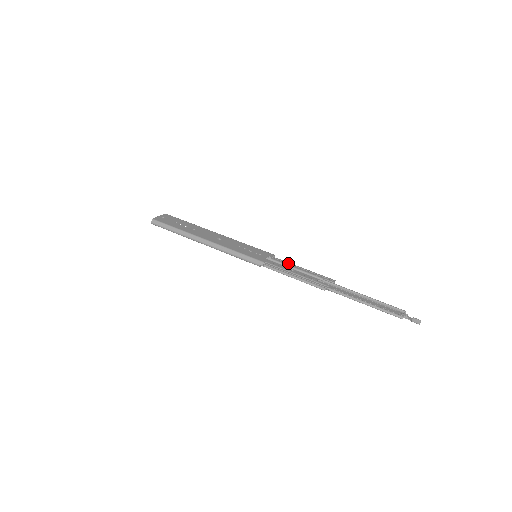
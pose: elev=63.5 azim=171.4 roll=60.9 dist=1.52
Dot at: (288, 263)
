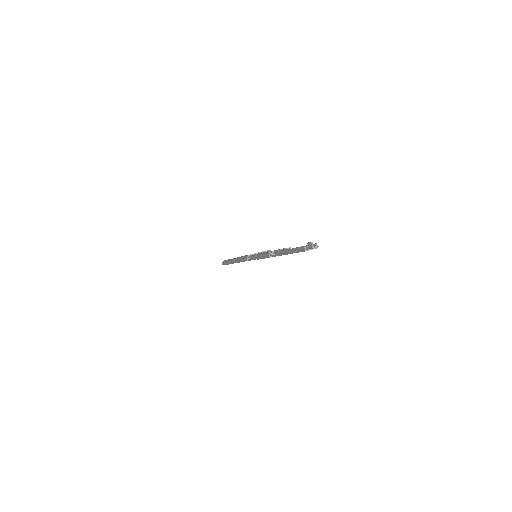
Dot at: occluded
